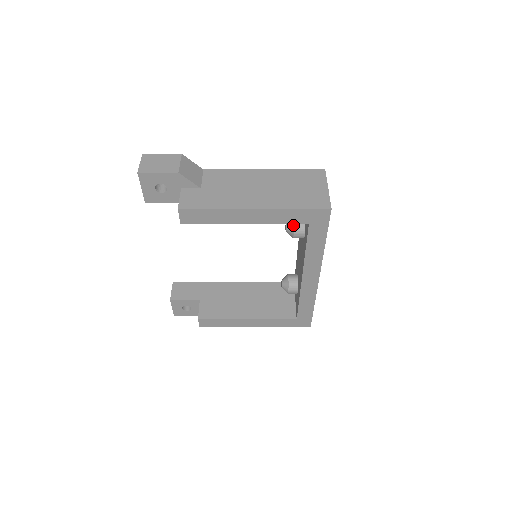
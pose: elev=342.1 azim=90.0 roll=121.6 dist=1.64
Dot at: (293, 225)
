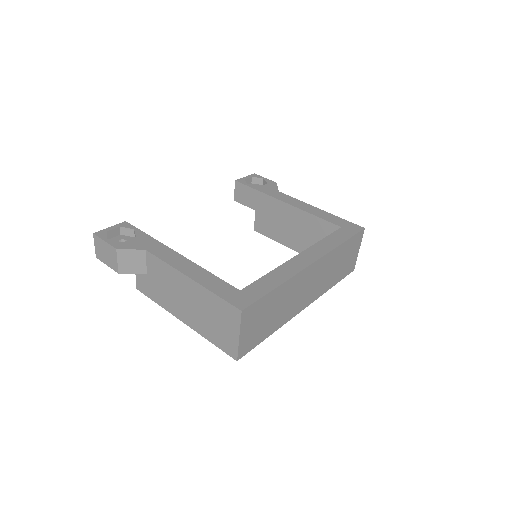
Dot at: occluded
